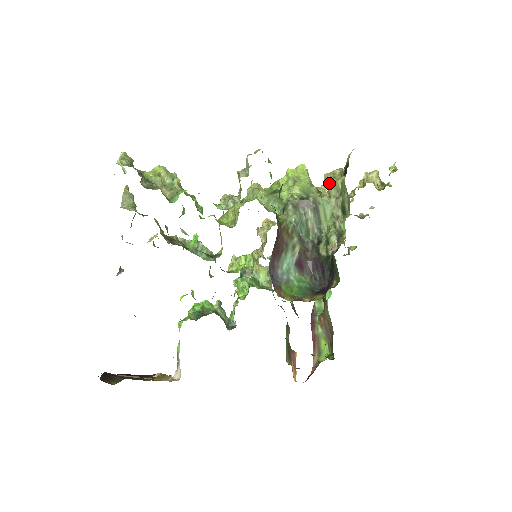
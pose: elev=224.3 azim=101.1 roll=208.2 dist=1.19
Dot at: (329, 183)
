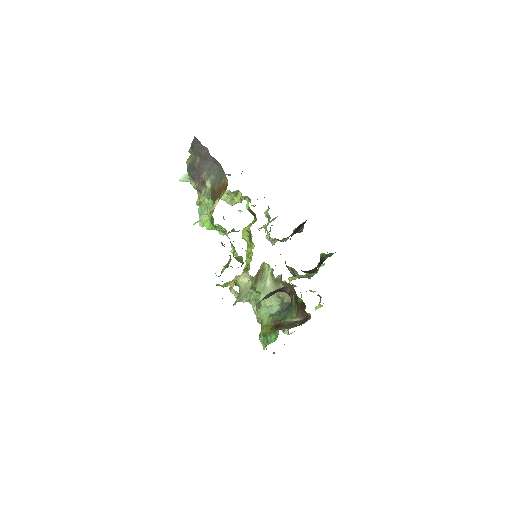
Dot at: occluded
